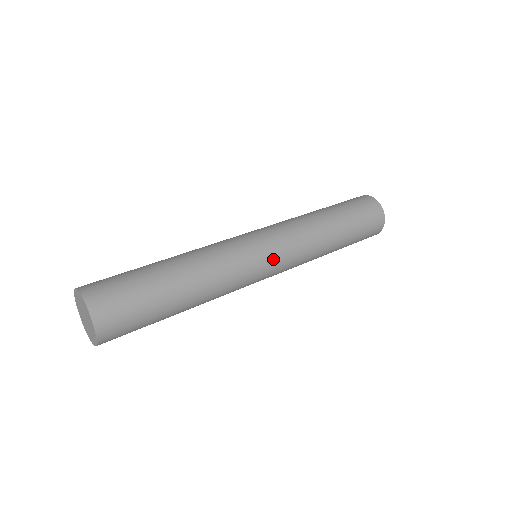
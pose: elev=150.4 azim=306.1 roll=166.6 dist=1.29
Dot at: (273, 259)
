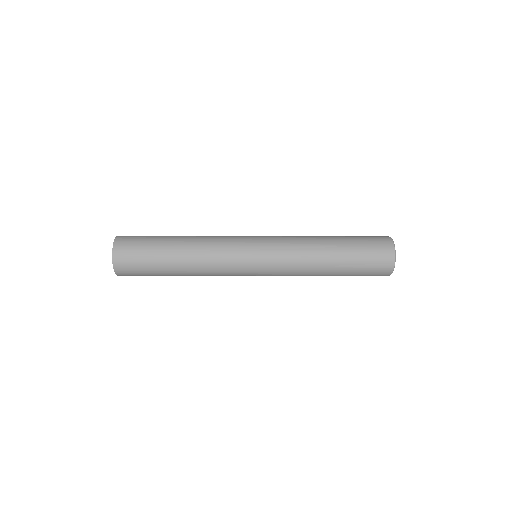
Dot at: (259, 263)
